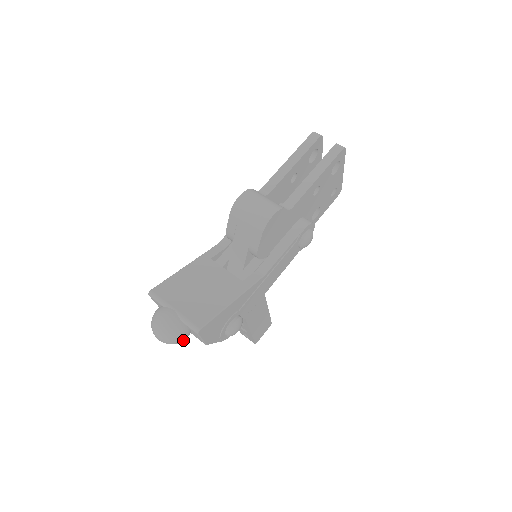
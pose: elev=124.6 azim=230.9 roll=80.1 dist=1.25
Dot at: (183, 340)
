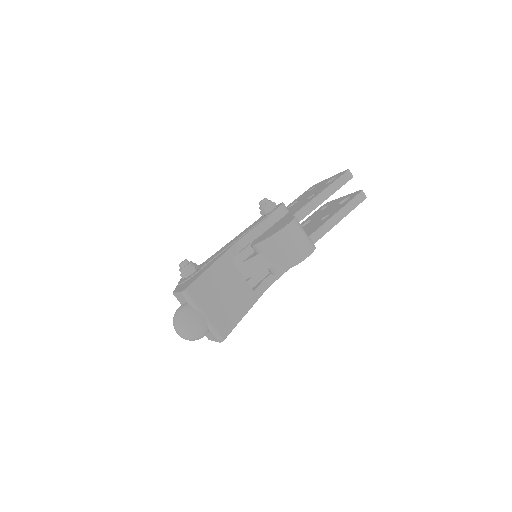
Dot at: occluded
